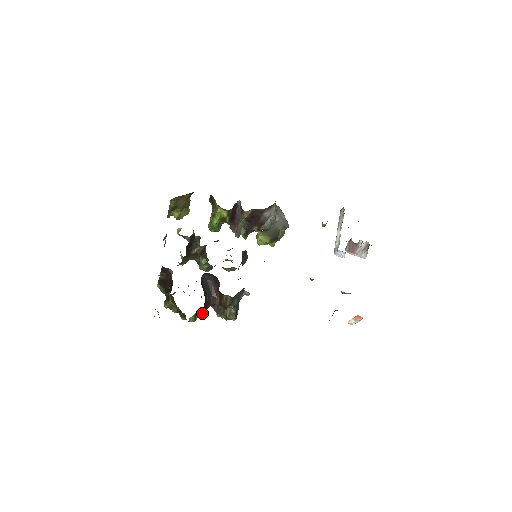
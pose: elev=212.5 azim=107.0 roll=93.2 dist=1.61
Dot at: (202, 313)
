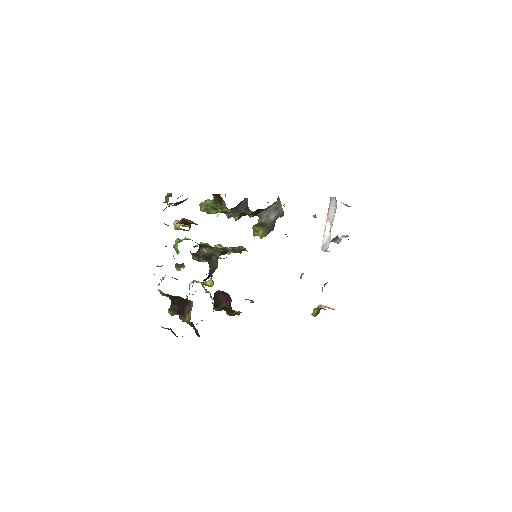
Dot at: occluded
